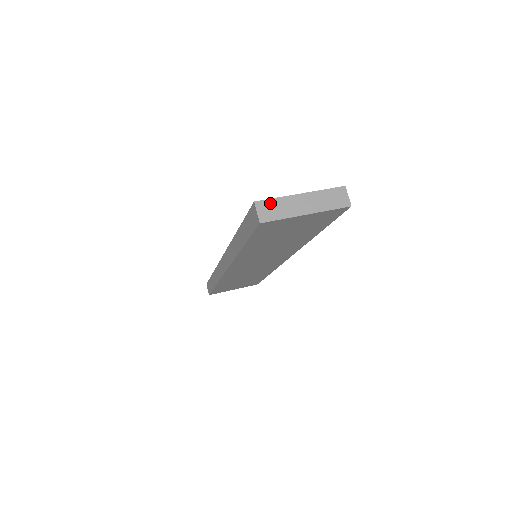
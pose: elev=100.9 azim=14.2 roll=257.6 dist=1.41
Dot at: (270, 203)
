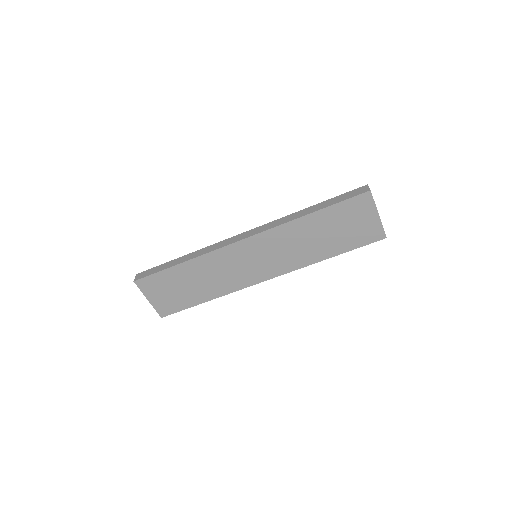
Dot at: occluded
